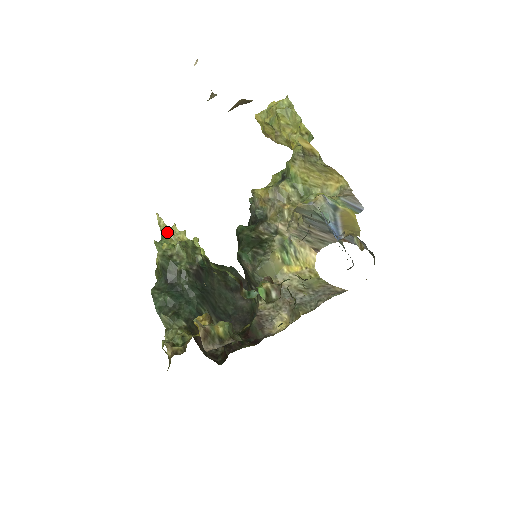
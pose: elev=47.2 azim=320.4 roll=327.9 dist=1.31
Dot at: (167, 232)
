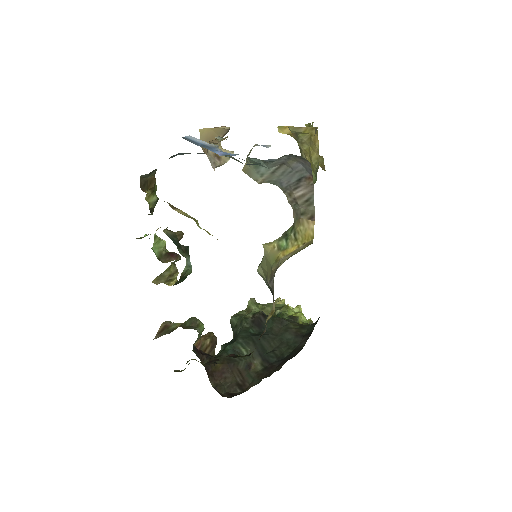
Dot at: occluded
